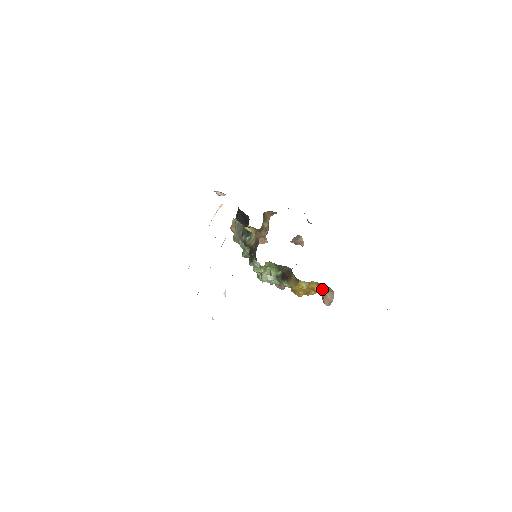
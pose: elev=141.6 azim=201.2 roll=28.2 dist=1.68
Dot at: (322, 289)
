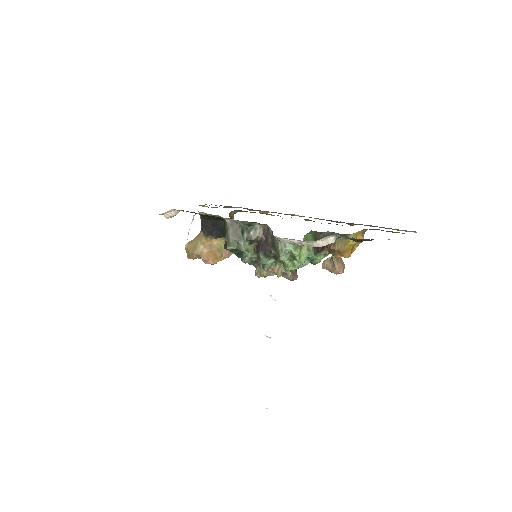
Dot at: (324, 263)
